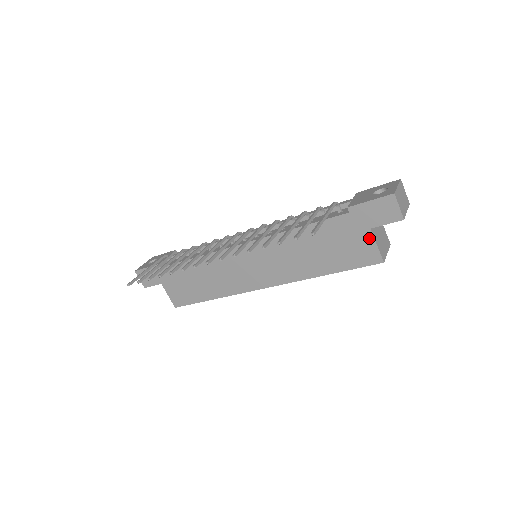
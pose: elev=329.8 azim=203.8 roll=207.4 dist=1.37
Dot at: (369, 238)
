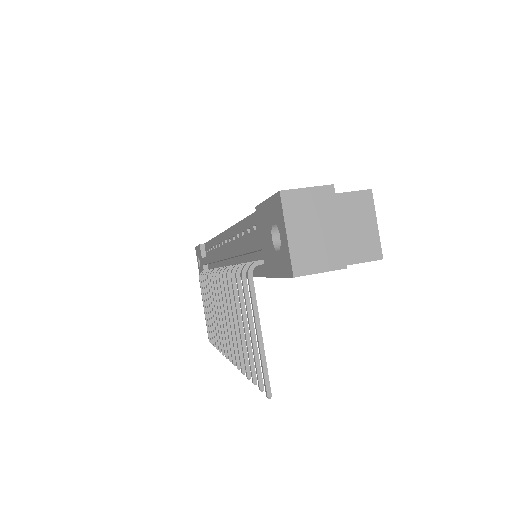
Dot at: occluded
